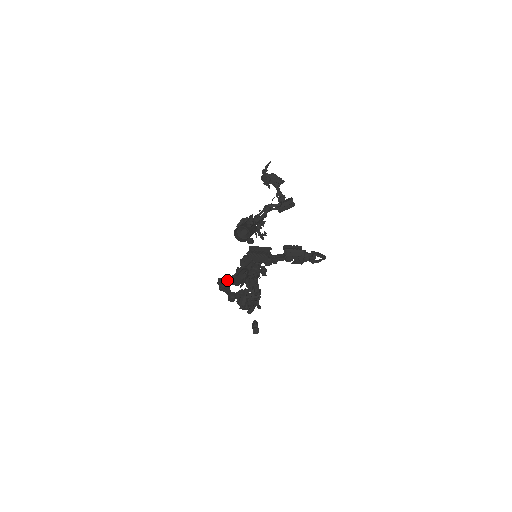
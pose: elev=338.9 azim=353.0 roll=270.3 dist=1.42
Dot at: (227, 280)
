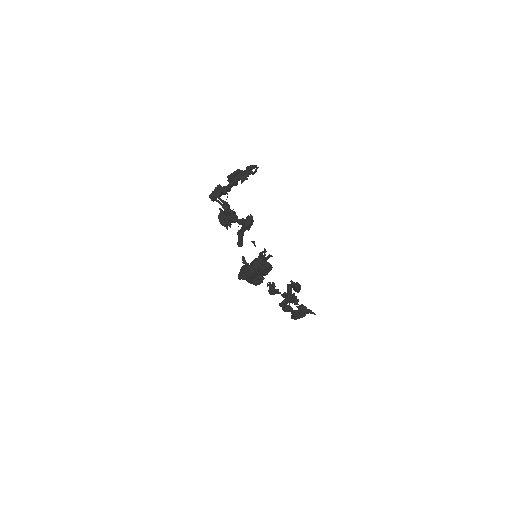
Dot at: occluded
